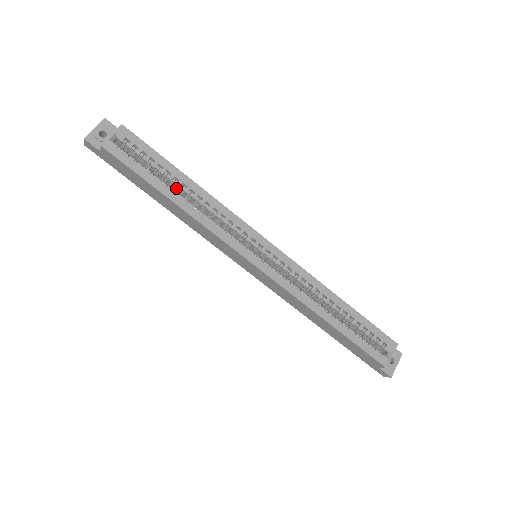
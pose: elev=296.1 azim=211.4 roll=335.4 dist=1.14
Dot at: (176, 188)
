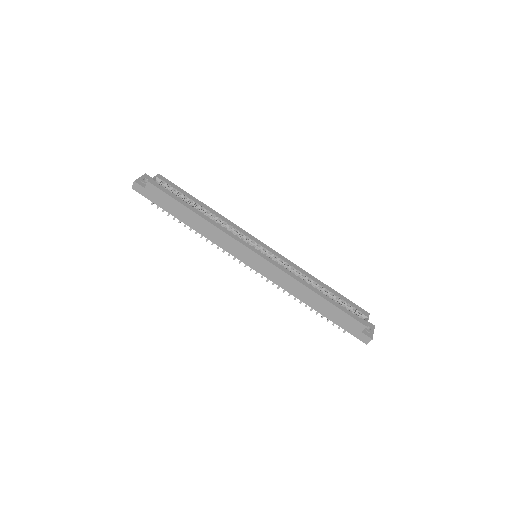
Dot at: occluded
